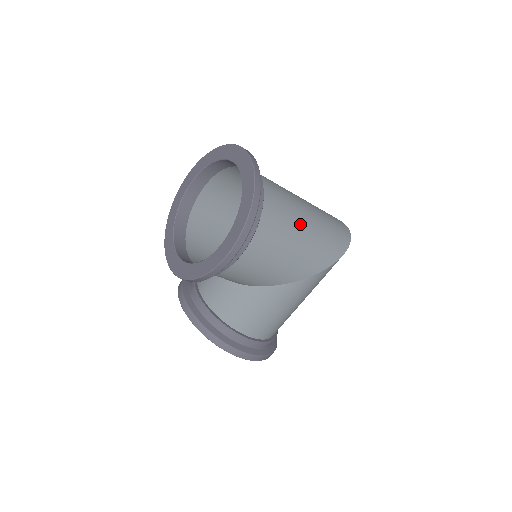
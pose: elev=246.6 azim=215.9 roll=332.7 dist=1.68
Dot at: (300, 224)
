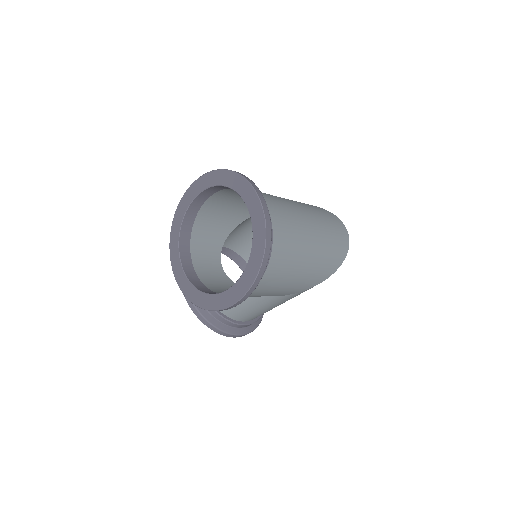
Dot at: (302, 258)
